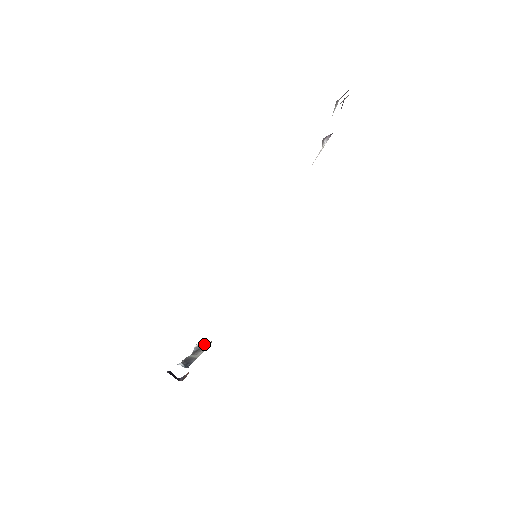
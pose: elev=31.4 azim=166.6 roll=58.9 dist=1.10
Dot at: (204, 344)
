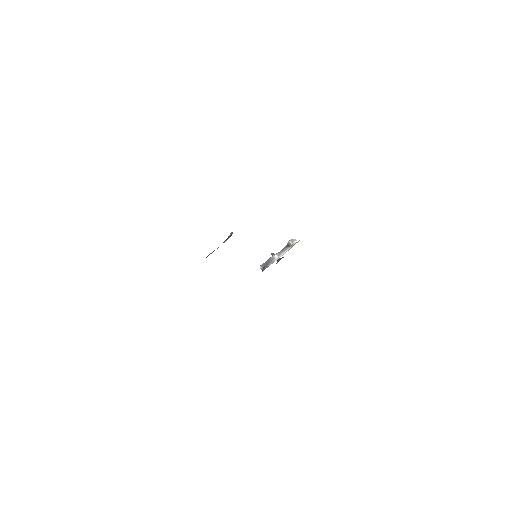
Dot at: (292, 243)
